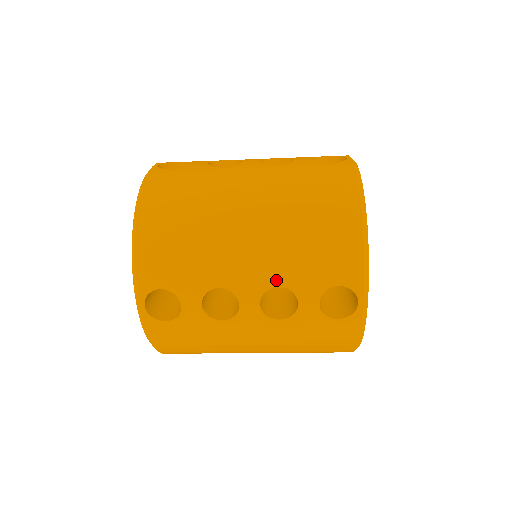
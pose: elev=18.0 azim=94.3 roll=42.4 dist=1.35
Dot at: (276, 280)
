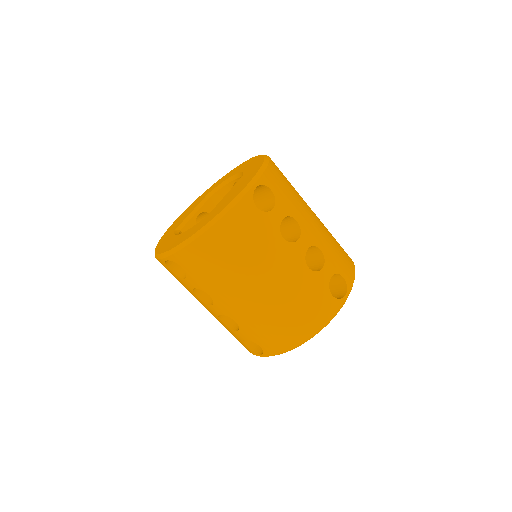
Dot at: (321, 246)
